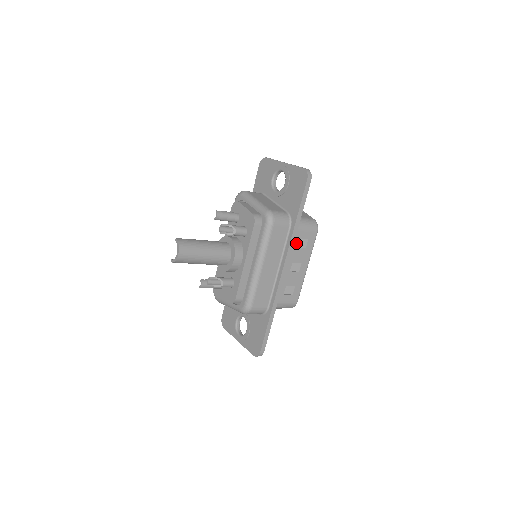
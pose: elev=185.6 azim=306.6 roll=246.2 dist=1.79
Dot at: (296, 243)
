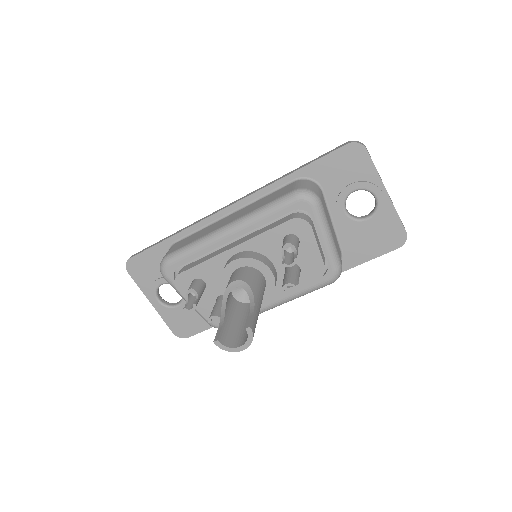
Dot at: occluded
